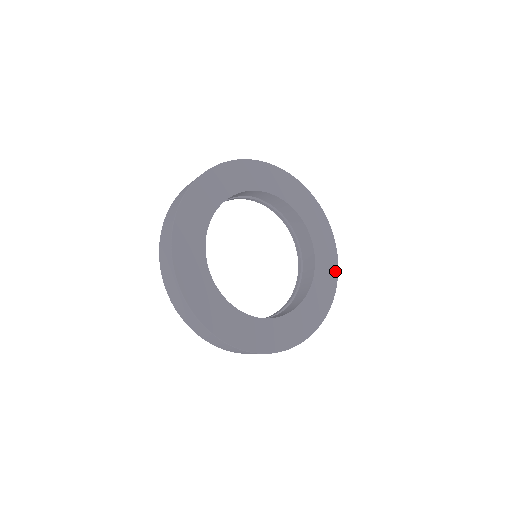
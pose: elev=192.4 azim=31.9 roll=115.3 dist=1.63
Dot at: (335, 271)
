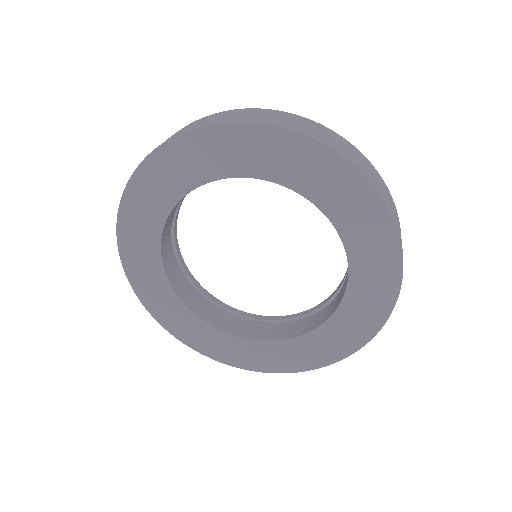
Dot at: (370, 195)
